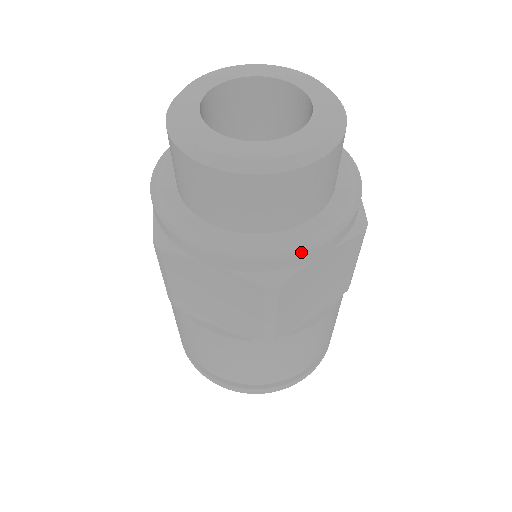
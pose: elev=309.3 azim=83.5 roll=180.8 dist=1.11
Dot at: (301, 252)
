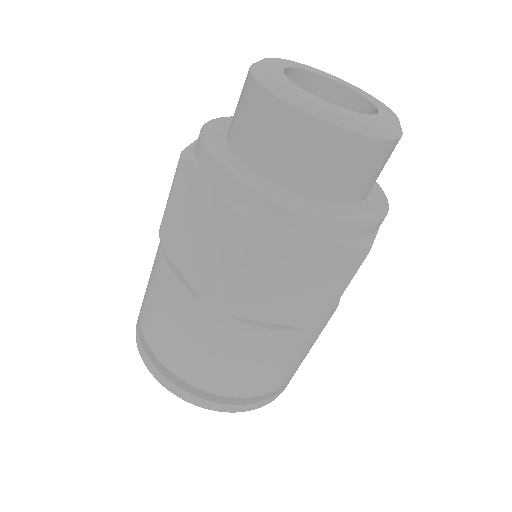
Dot at: (381, 219)
